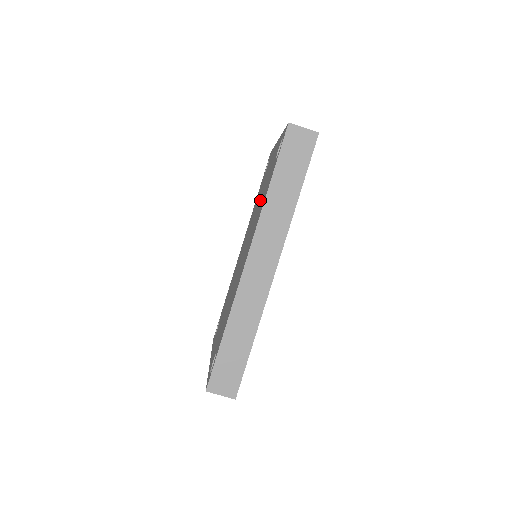
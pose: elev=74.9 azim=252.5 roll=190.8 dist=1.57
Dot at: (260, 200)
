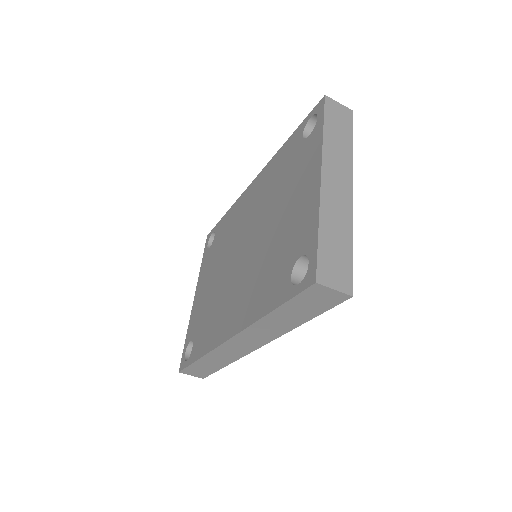
Dot at: (270, 242)
